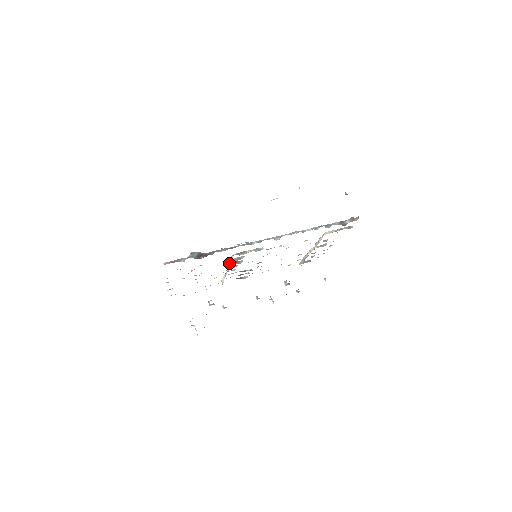
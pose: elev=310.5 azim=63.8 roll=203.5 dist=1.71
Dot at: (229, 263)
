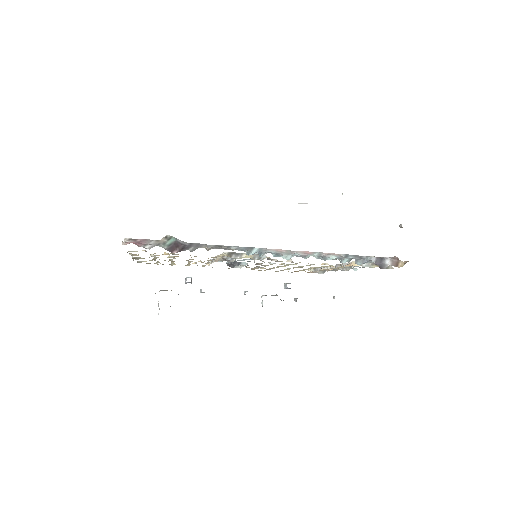
Dot at: occluded
